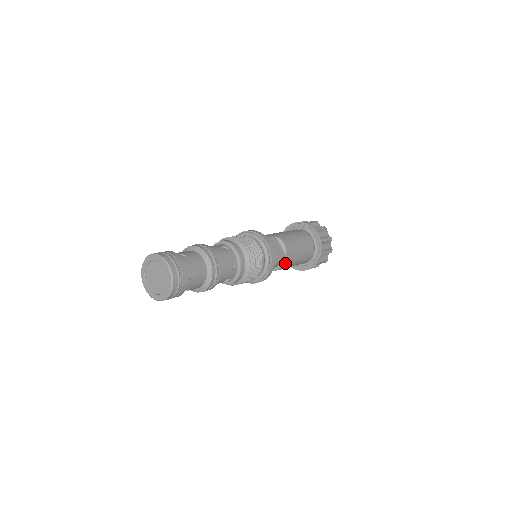
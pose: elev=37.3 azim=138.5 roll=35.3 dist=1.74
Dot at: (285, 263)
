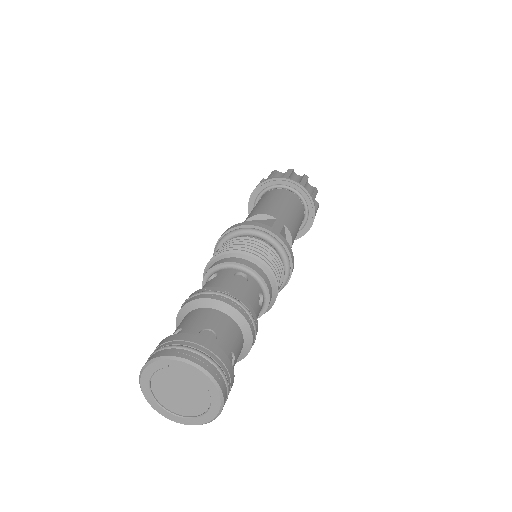
Dot at: (287, 226)
